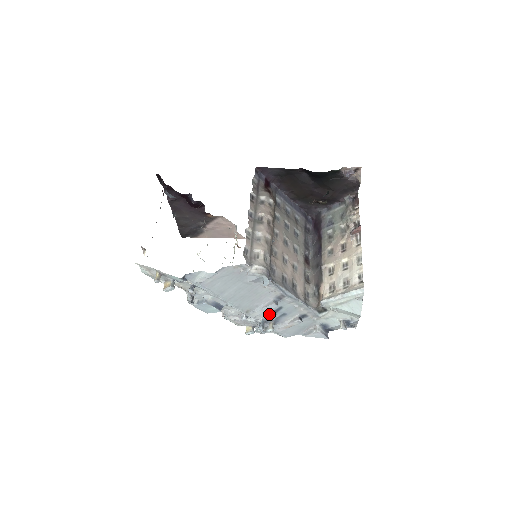
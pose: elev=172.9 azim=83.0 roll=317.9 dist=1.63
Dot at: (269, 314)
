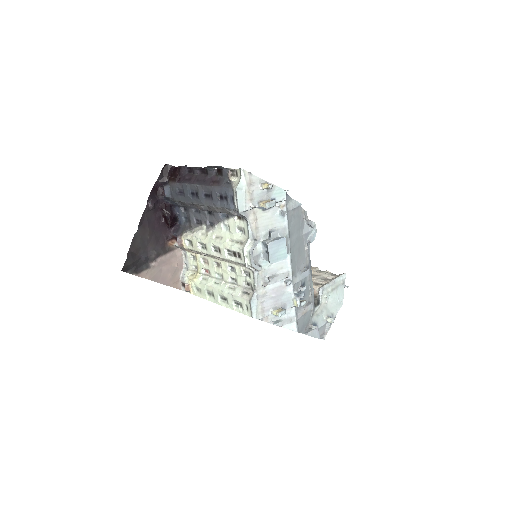
Dot at: (300, 286)
